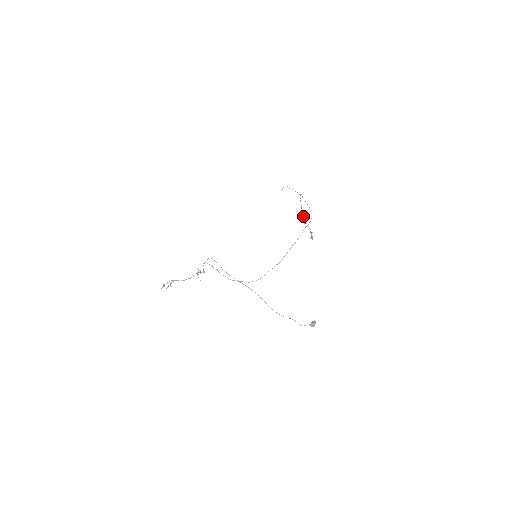
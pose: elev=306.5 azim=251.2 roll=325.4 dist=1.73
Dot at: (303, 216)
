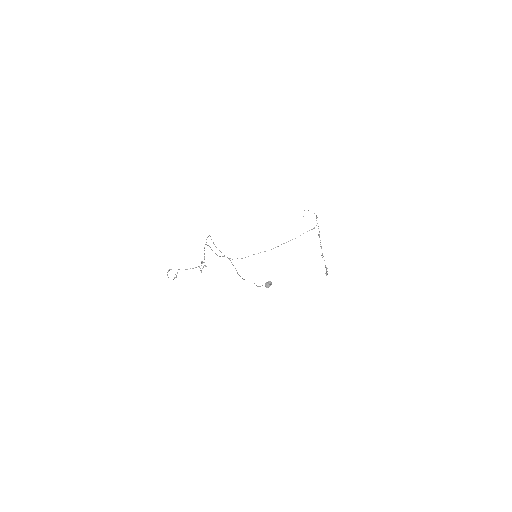
Dot at: (320, 246)
